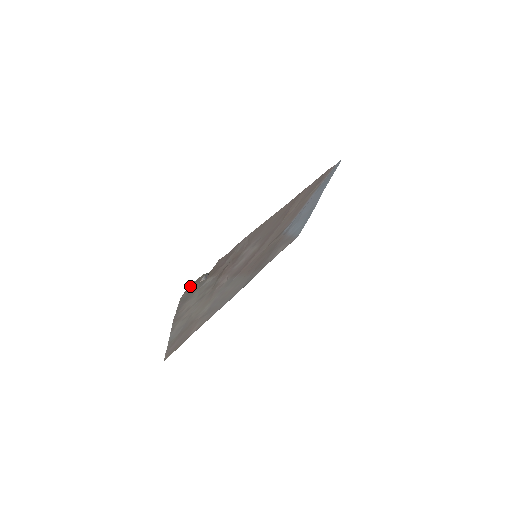
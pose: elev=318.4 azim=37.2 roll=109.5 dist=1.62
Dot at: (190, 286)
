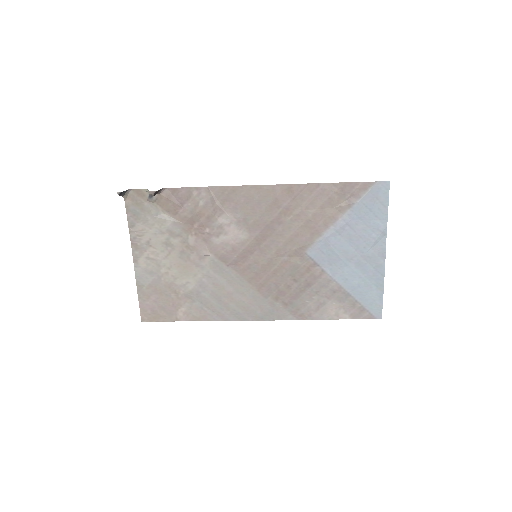
Dot at: (133, 194)
